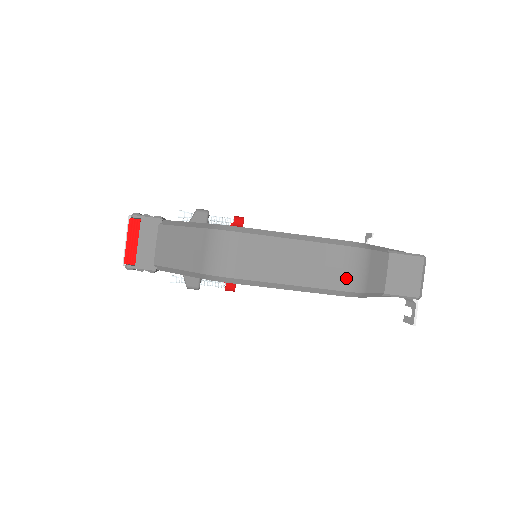
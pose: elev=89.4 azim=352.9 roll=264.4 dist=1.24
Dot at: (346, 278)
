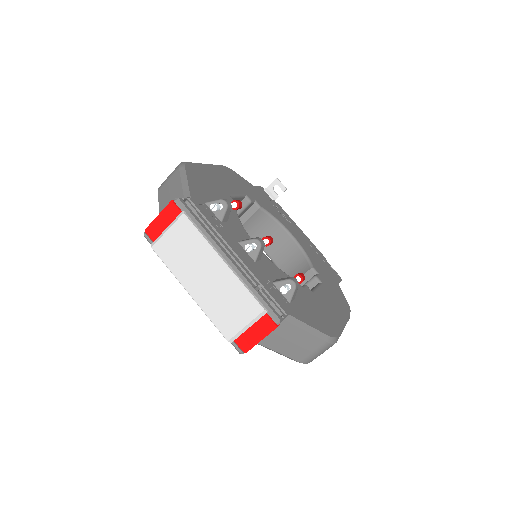
Dot at: occluded
